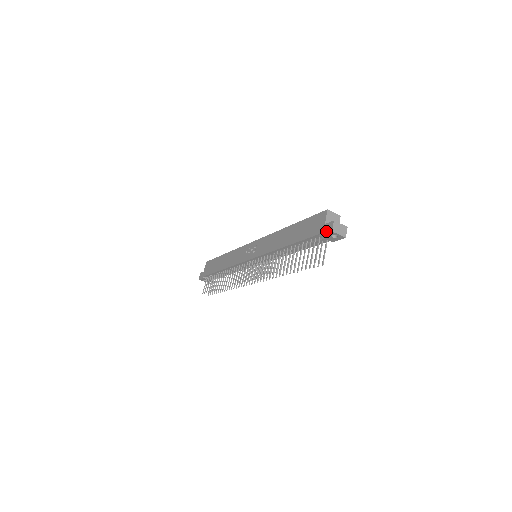
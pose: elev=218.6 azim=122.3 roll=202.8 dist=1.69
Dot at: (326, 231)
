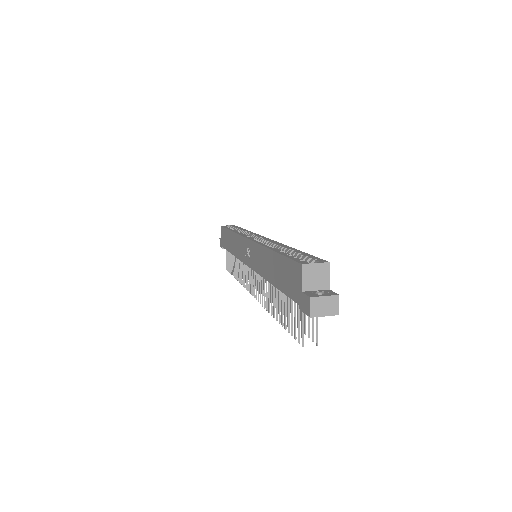
Dot at: (304, 309)
